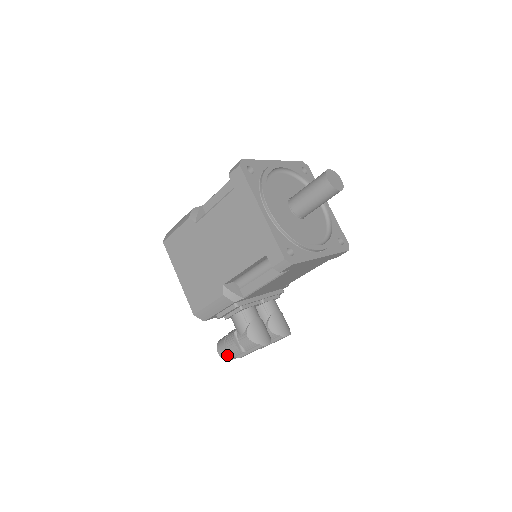
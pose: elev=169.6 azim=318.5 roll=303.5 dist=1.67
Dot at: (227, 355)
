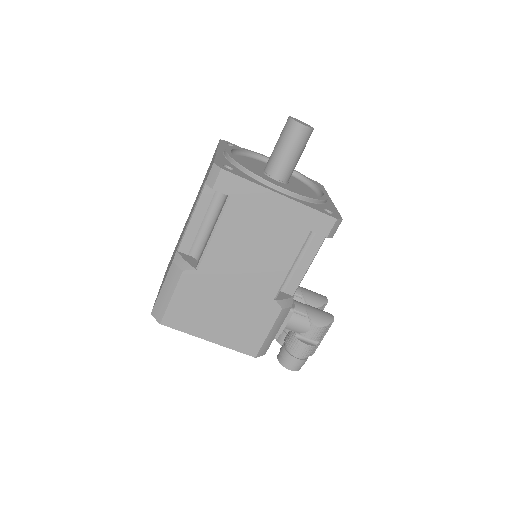
Dot at: (302, 363)
